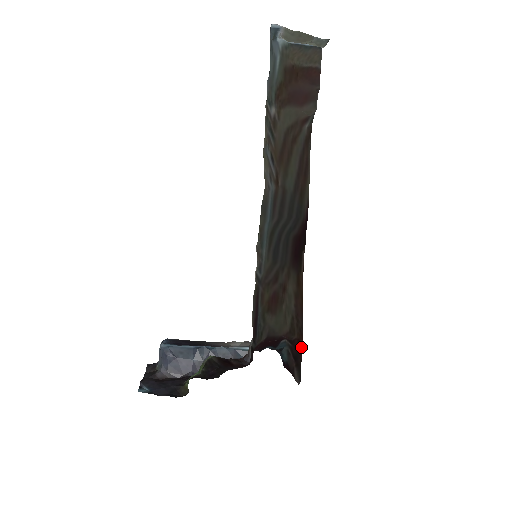
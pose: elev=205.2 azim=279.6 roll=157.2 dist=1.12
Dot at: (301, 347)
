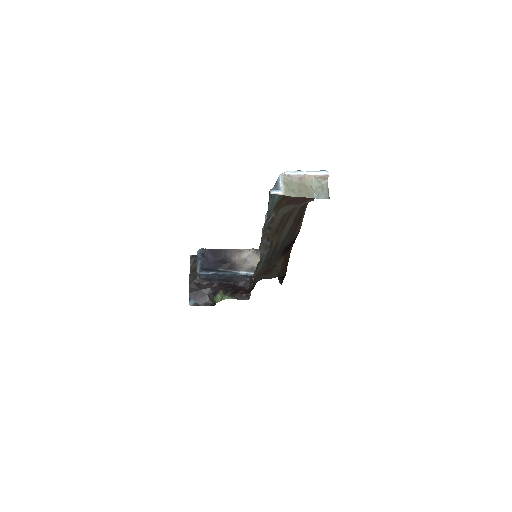
Dot at: (284, 277)
